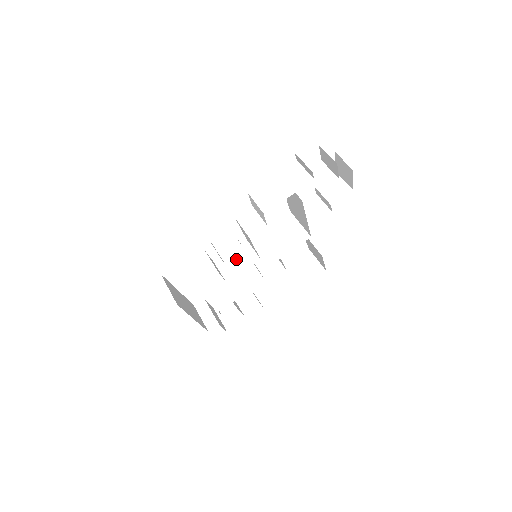
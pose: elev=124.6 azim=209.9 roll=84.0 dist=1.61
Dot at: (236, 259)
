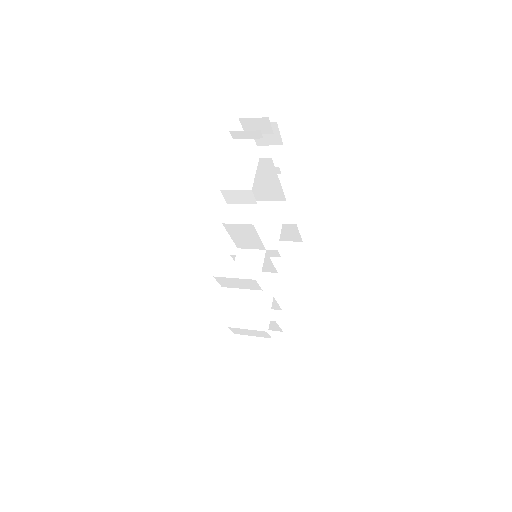
Dot at: (246, 268)
